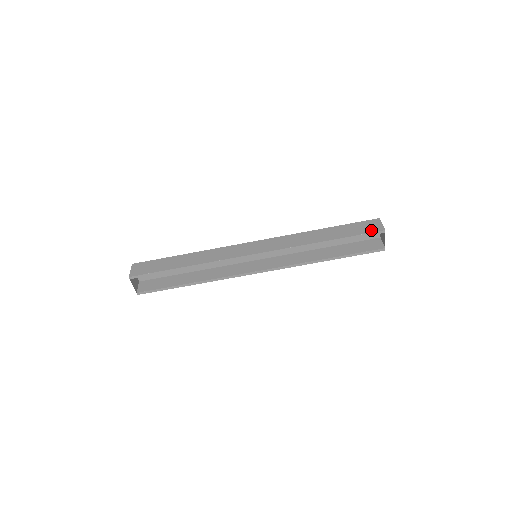
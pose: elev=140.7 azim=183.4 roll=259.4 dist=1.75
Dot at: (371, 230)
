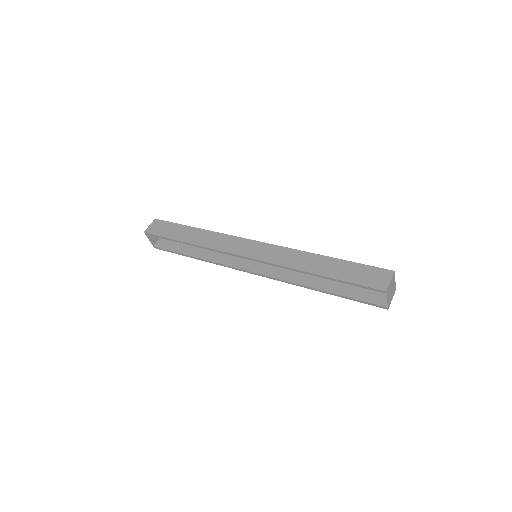
Dot at: (371, 283)
